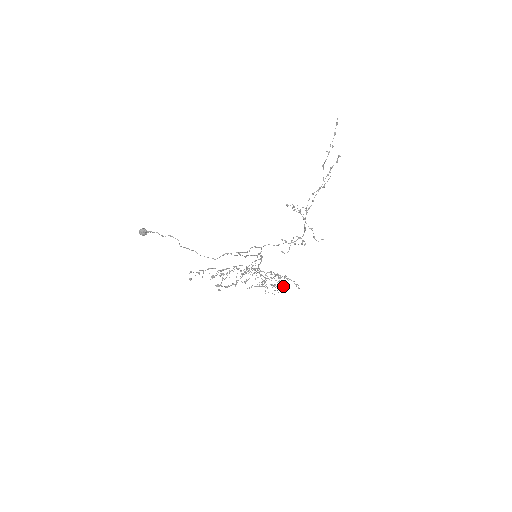
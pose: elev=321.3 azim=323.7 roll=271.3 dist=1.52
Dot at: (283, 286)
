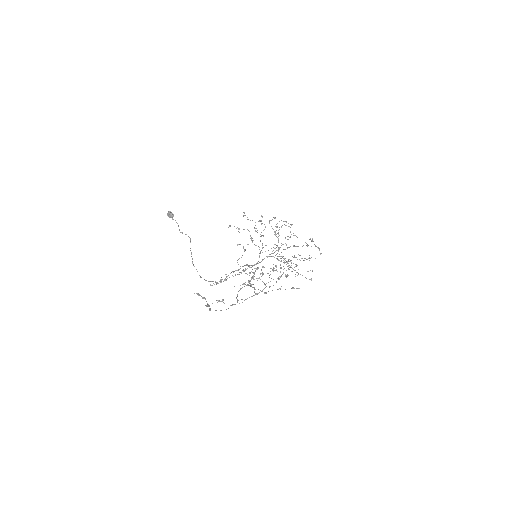
Dot at: (319, 249)
